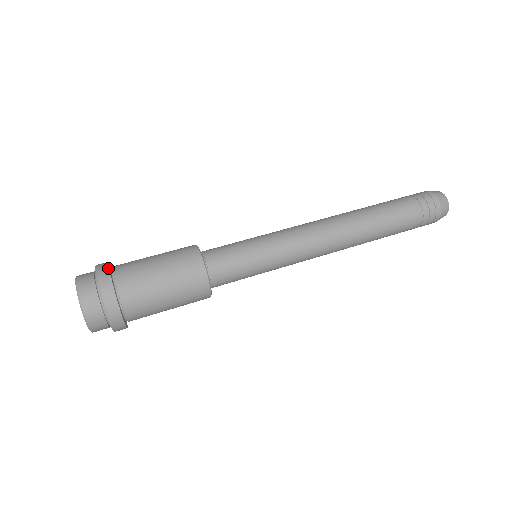
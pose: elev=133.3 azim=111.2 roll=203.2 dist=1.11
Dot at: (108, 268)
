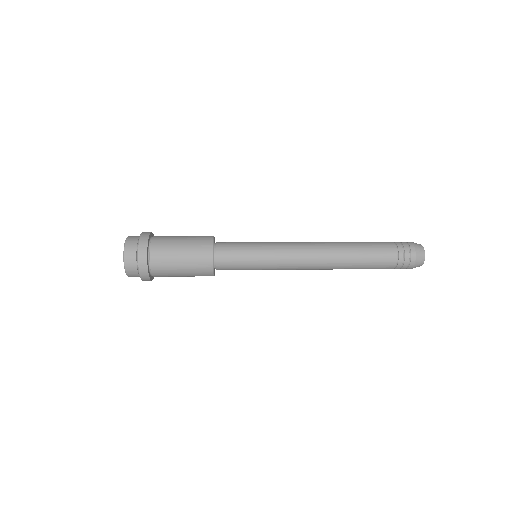
Dot at: occluded
